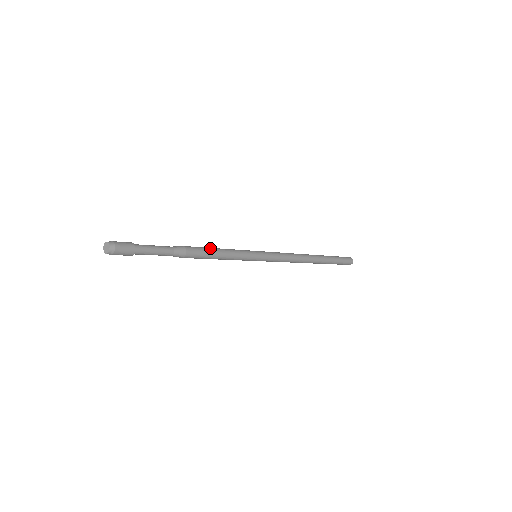
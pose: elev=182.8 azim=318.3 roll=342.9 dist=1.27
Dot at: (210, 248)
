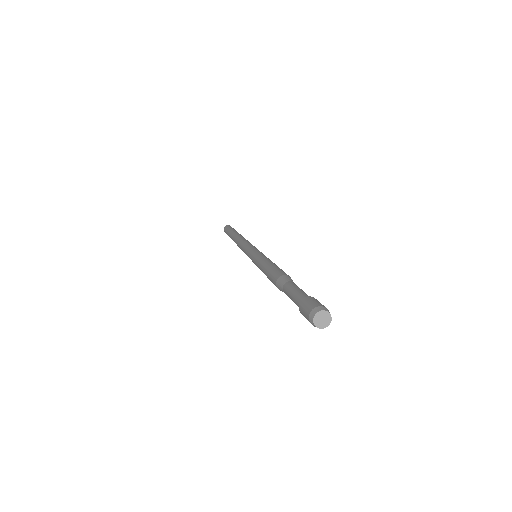
Dot at: occluded
